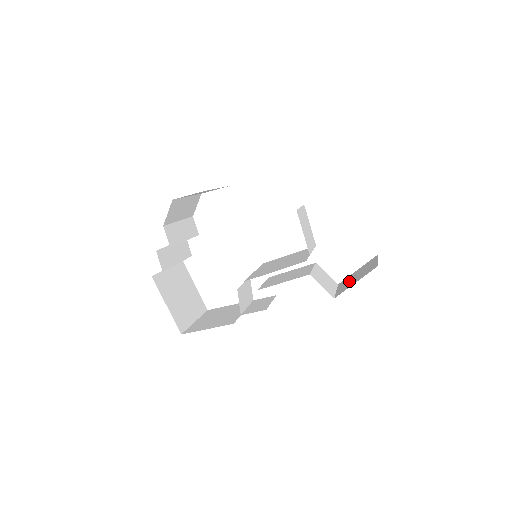
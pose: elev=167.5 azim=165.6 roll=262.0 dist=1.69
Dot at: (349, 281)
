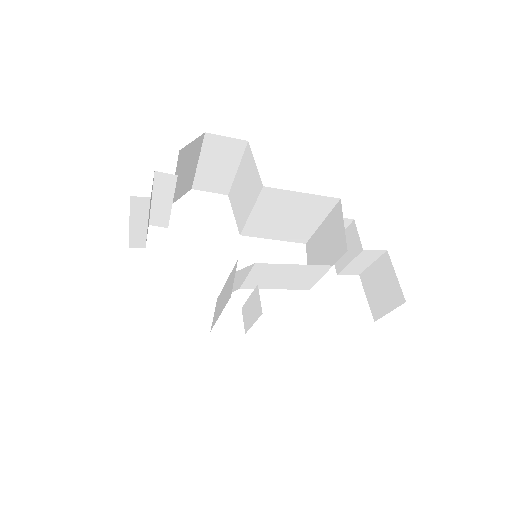
Dot at: occluded
